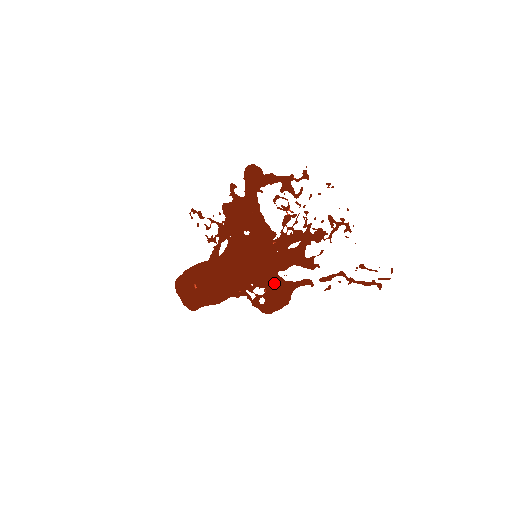
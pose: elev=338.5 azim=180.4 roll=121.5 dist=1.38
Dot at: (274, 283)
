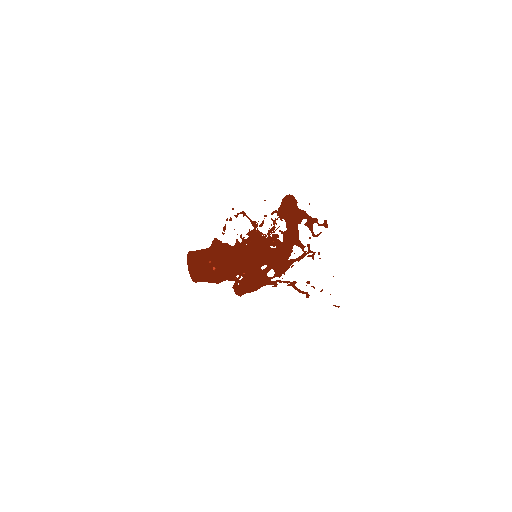
Dot at: (258, 279)
